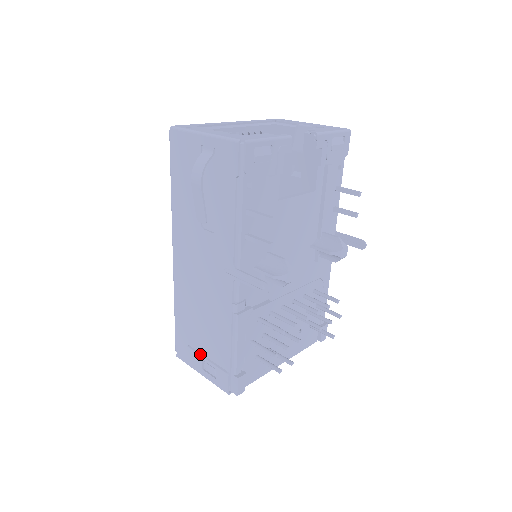
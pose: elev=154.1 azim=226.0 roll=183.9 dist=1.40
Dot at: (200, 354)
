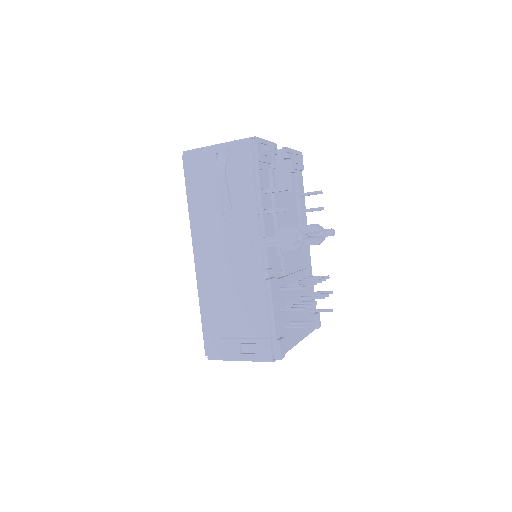
Dot at: (236, 338)
